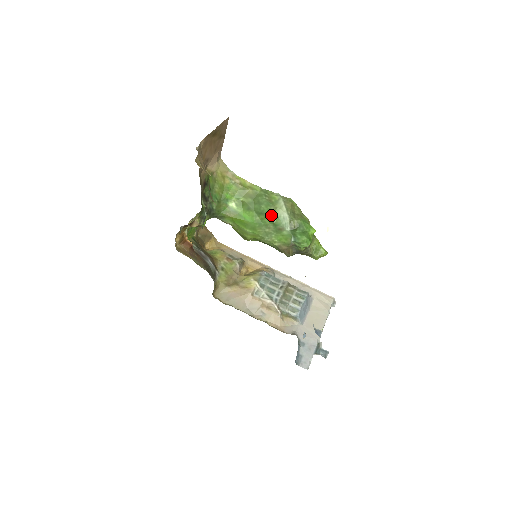
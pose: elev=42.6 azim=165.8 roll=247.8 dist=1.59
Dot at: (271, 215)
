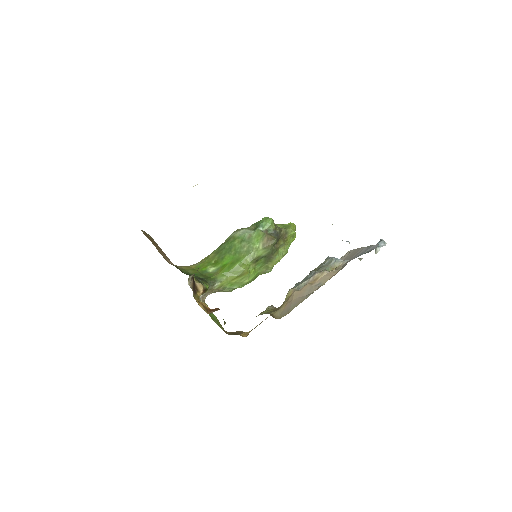
Dot at: (235, 241)
